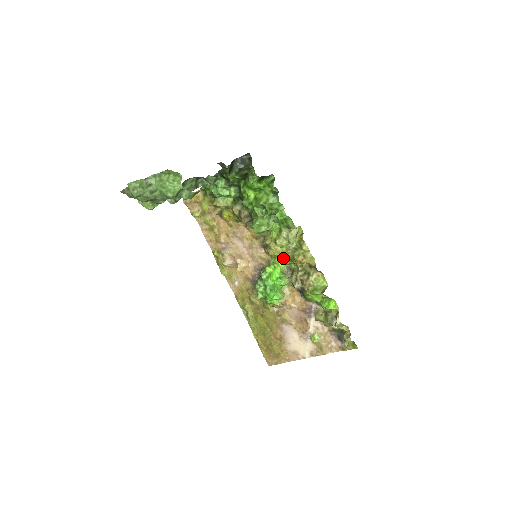
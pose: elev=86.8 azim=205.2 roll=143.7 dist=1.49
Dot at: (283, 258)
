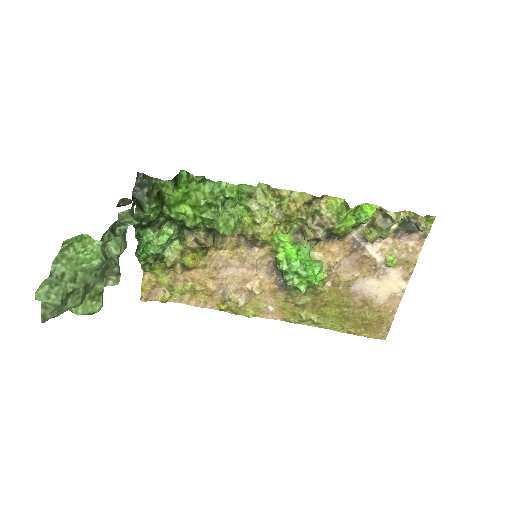
Dot at: (279, 230)
